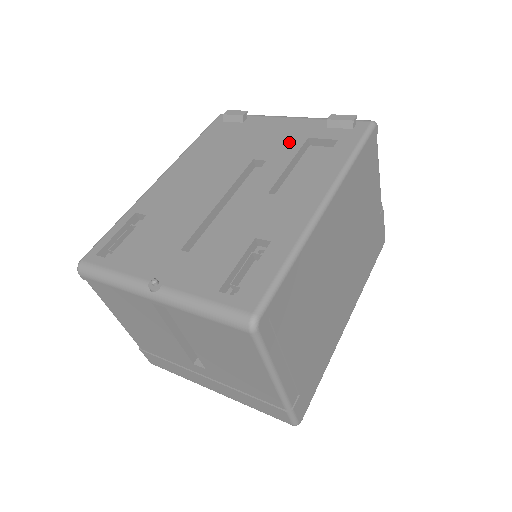
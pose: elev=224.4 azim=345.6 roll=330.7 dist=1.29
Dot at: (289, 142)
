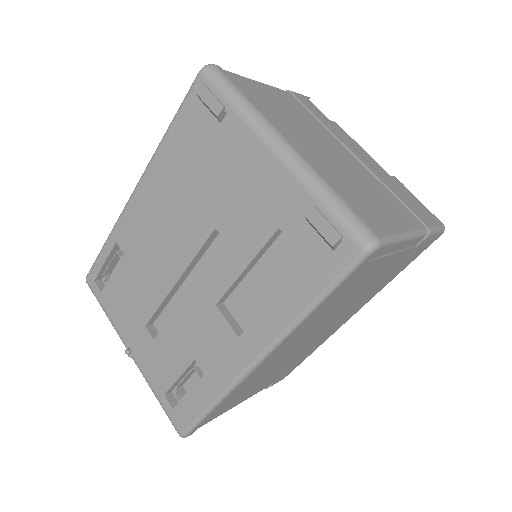
Dot at: (256, 221)
